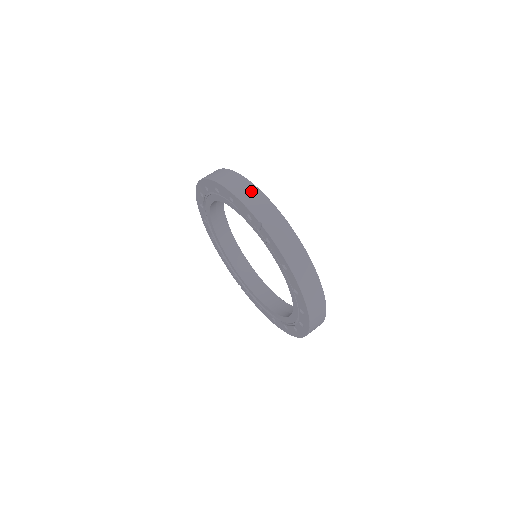
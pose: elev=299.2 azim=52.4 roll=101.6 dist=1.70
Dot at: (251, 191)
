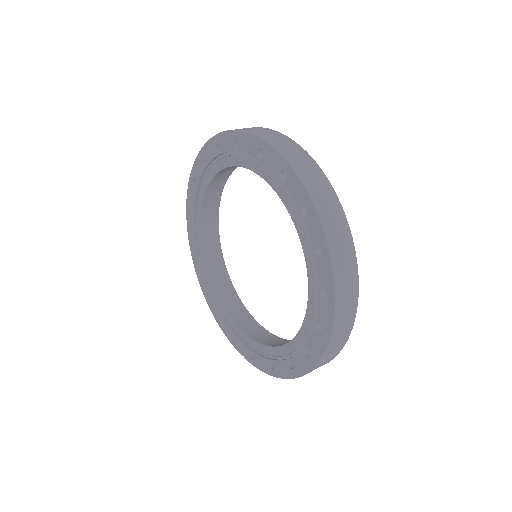
Dot at: occluded
